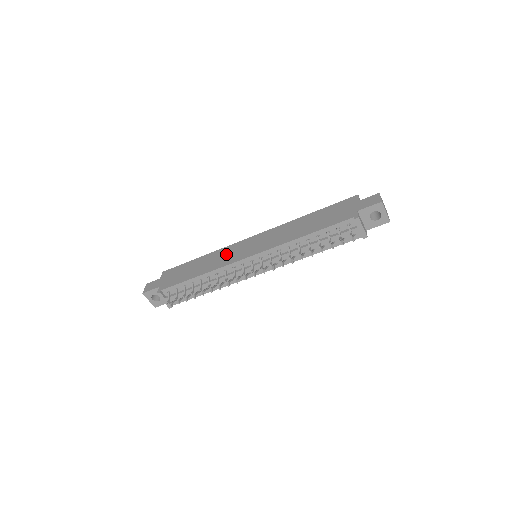
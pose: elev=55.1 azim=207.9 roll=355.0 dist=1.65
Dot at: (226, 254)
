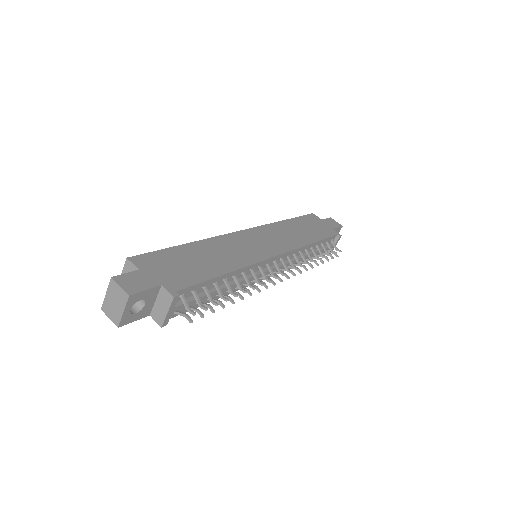
Dot at: (236, 246)
